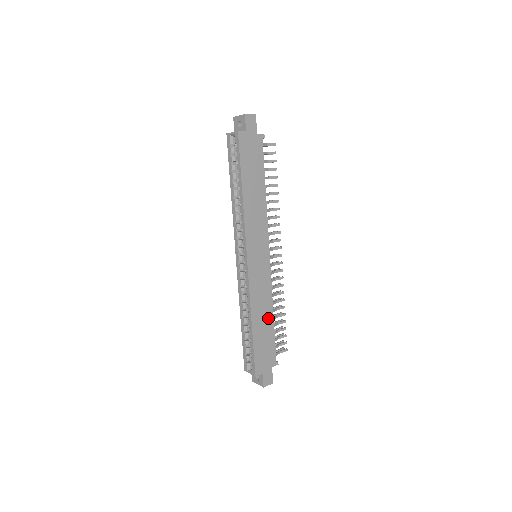
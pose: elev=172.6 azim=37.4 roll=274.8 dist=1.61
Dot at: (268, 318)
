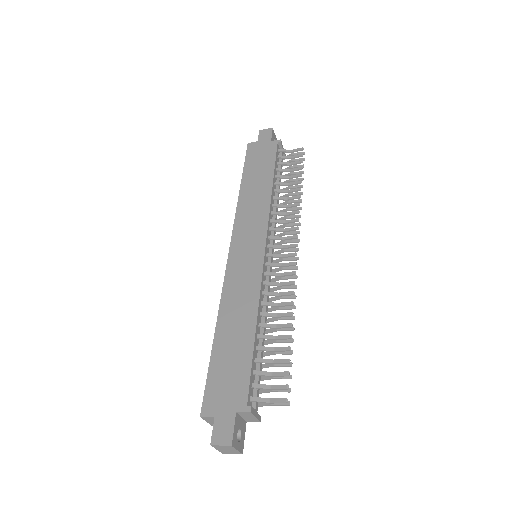
Dot at: (246, 328)
